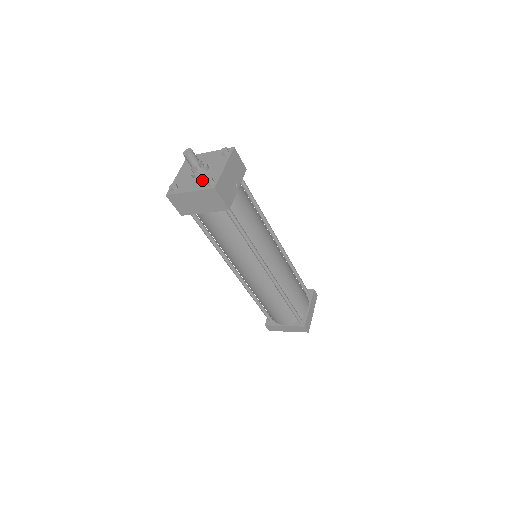
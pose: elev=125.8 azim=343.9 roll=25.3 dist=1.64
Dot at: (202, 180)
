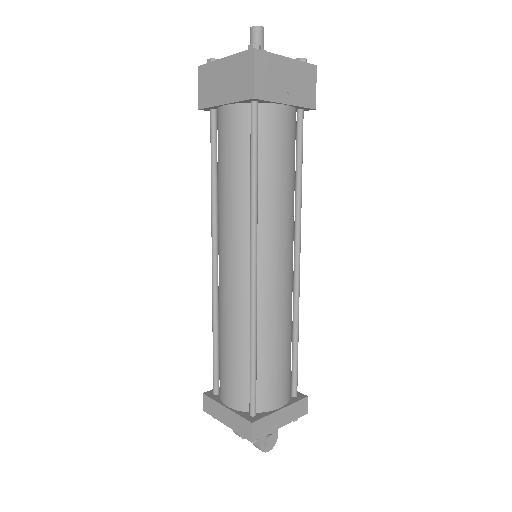
Dot at: occluded
